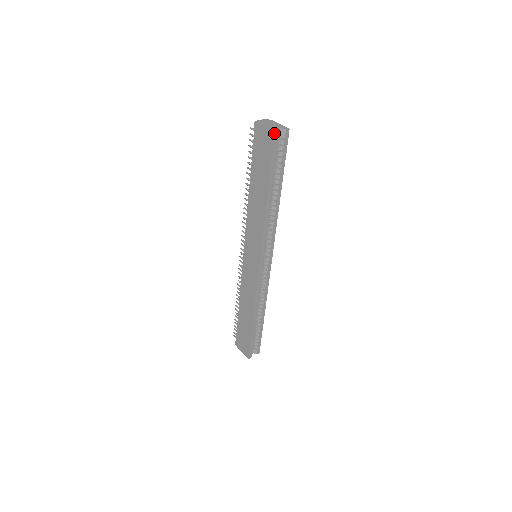
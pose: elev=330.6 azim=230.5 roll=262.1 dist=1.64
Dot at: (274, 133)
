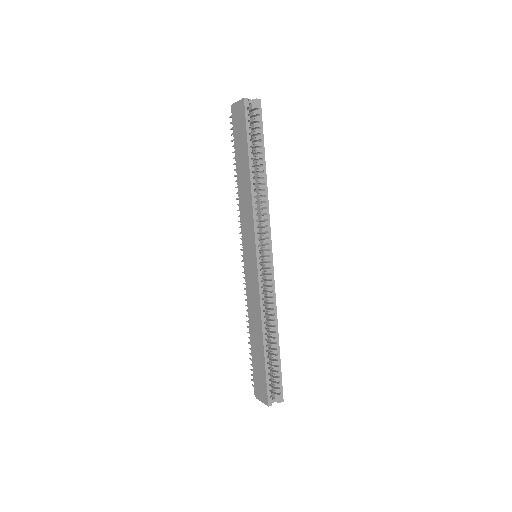
Dot at: (243, 99)
